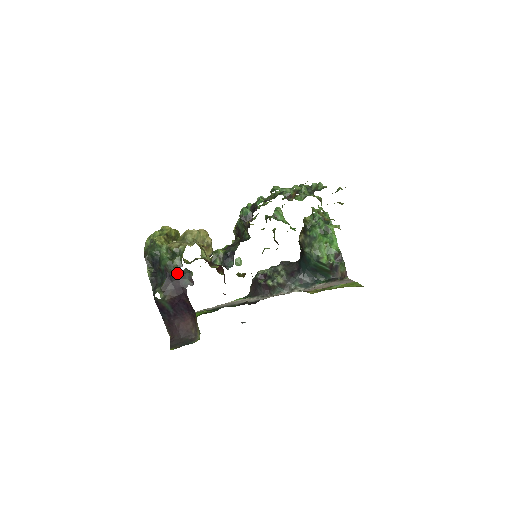
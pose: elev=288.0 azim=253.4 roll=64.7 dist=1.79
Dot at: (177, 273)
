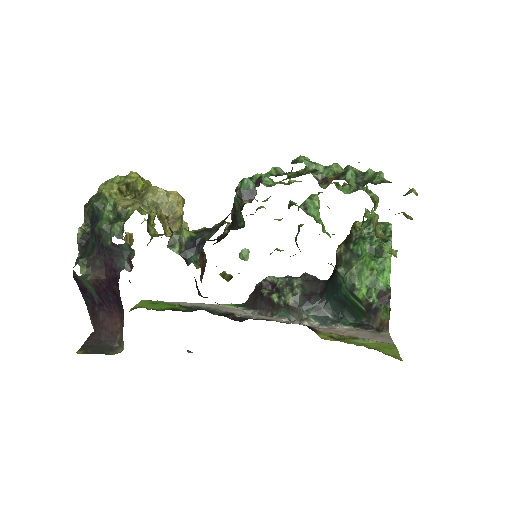
Dot at: (113, 246)
